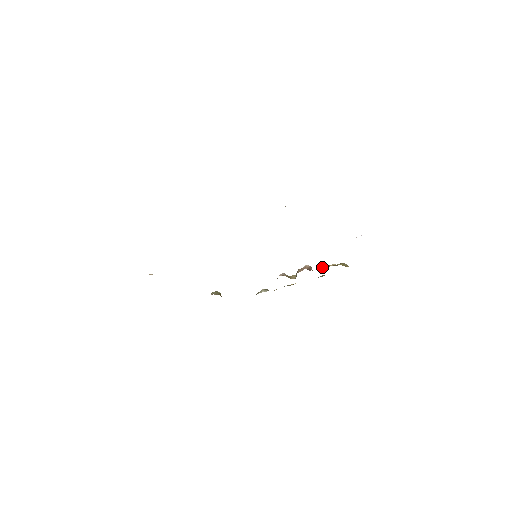
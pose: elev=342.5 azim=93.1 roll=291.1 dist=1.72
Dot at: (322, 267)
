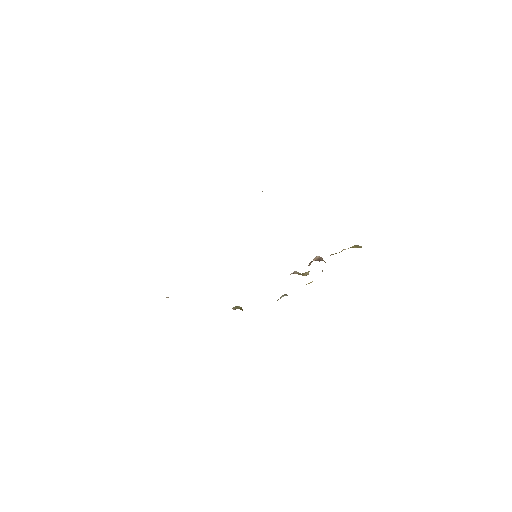
Dot at: (331, 254)
